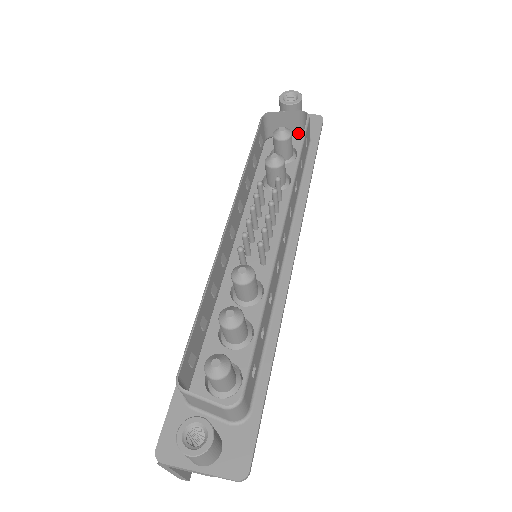
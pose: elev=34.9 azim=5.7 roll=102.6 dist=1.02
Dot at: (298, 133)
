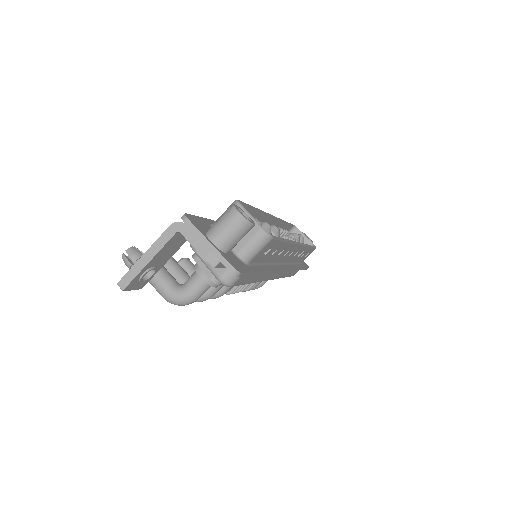
Dot at: occluded
